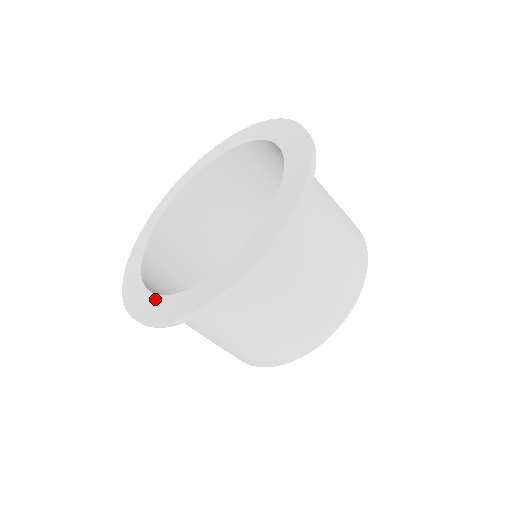
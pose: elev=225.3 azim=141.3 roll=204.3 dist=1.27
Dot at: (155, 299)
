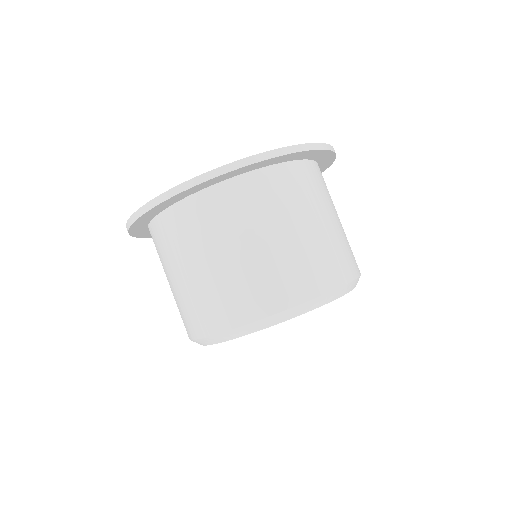
Dot at: occluded
